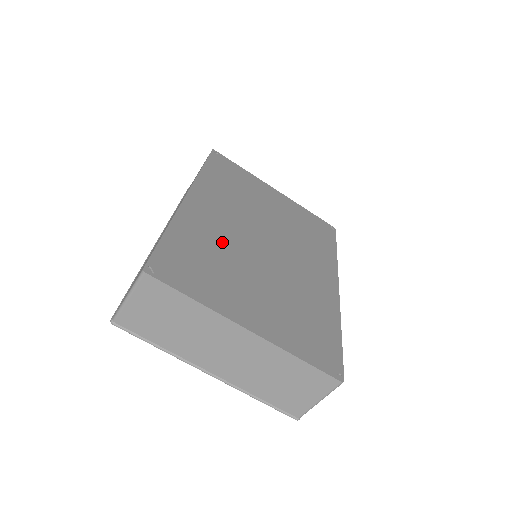
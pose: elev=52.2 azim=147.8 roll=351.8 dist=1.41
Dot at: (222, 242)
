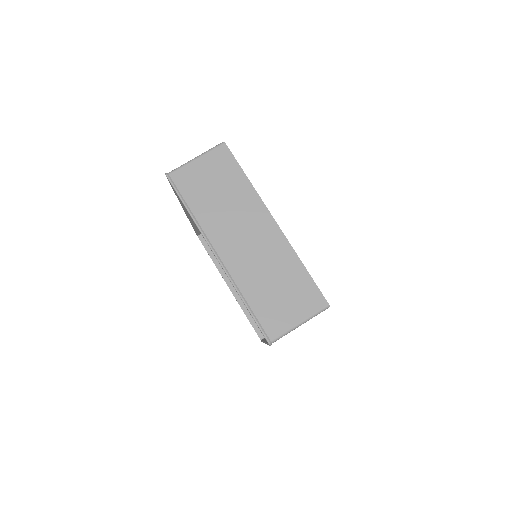
Dot at: occluded
